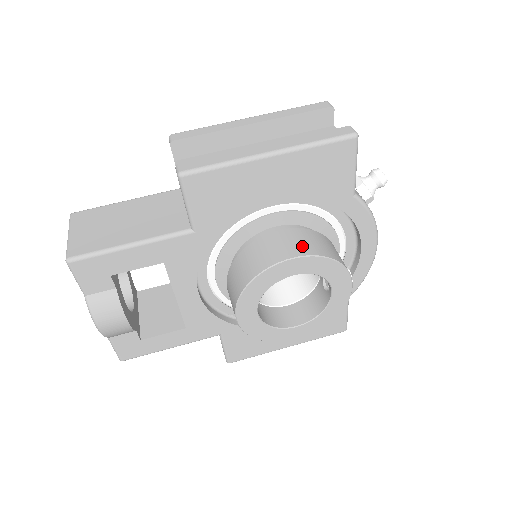
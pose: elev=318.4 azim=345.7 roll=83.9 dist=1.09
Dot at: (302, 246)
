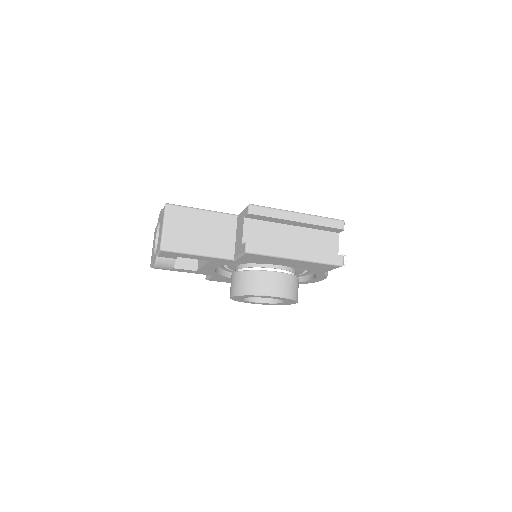
Dot at: (284, 290)
